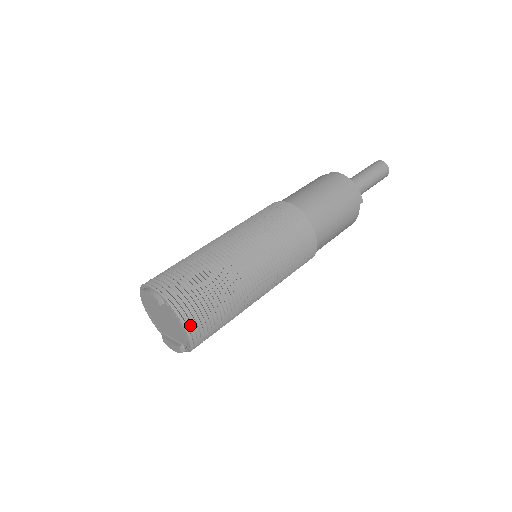
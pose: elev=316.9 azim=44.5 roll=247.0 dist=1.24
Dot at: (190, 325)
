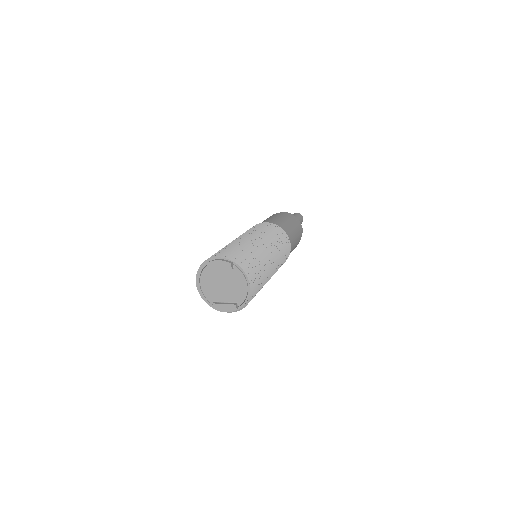
Dot at: (252, 283)
